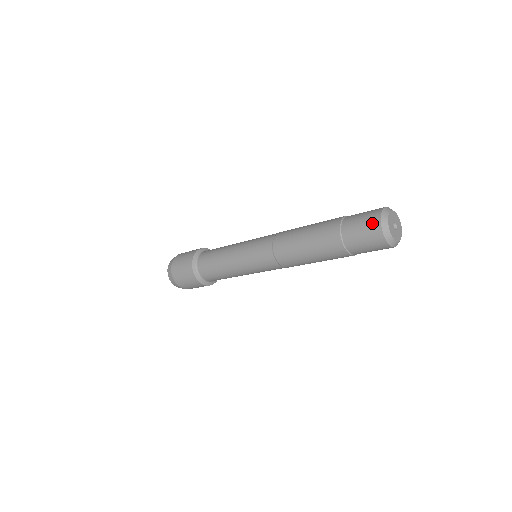
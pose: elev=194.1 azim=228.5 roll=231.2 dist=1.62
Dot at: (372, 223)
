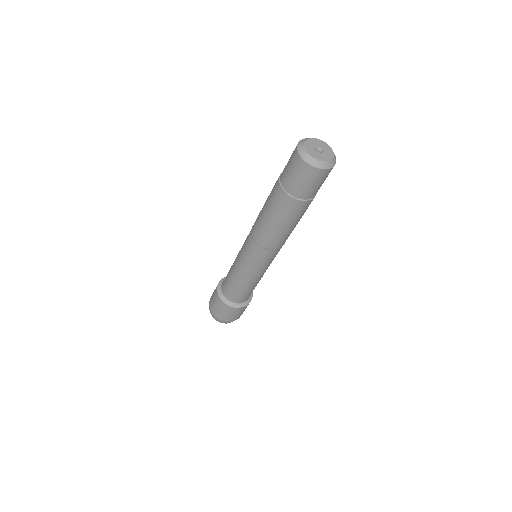
Dot at: (298, 165)
